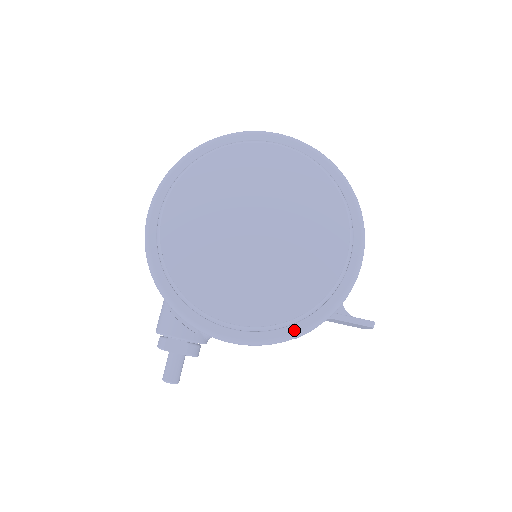
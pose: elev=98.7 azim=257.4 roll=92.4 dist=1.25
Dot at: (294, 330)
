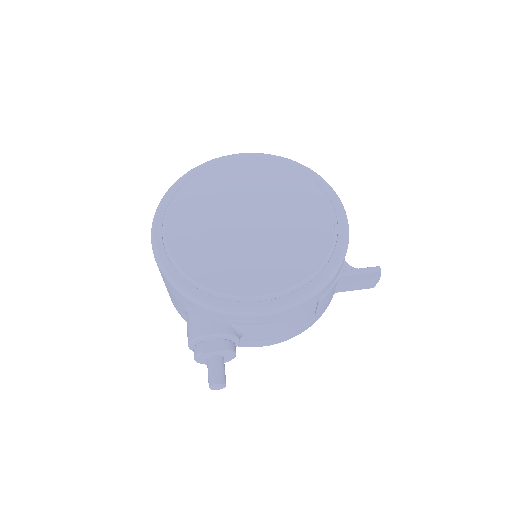
Dot at: (315, 284)
